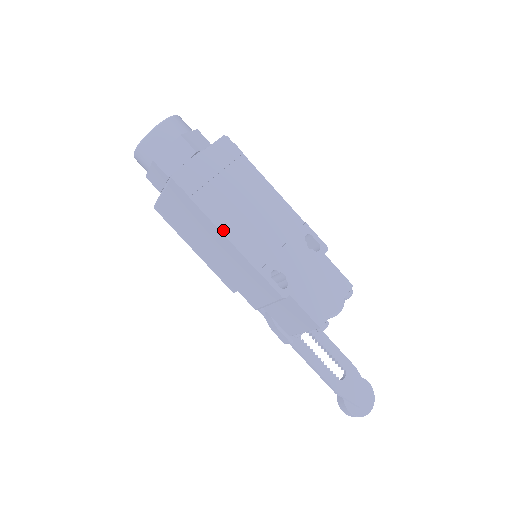
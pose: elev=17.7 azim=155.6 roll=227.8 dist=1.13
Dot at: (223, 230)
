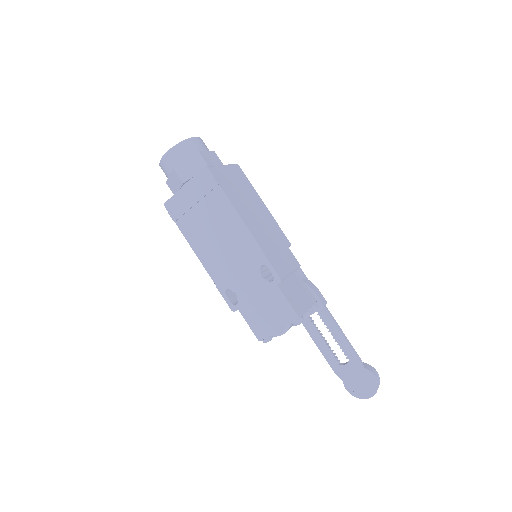
Dot at: (195, 250)
